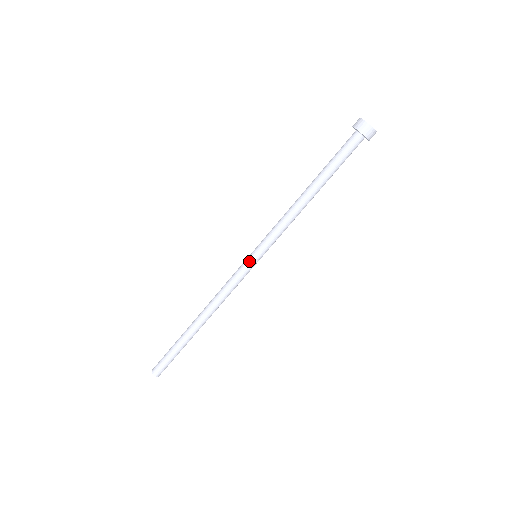
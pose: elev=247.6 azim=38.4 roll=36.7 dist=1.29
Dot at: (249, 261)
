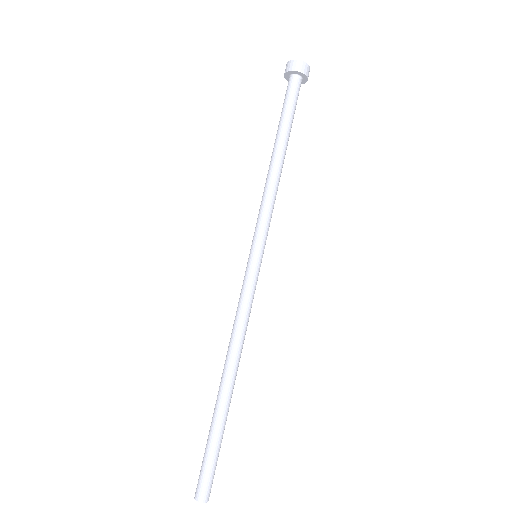
Dot at: (250, 263)
